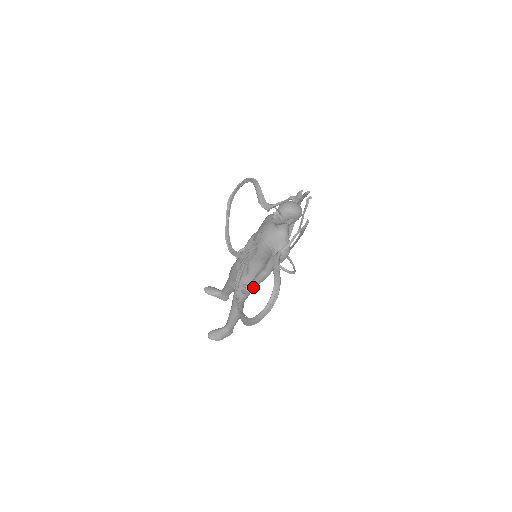
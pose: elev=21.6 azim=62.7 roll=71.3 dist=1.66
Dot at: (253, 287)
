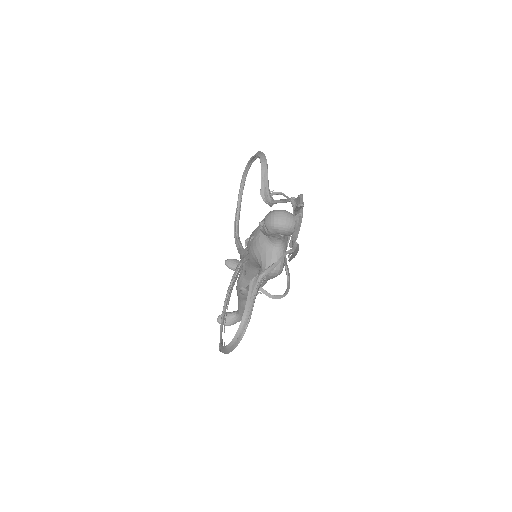
Dot at: occluded
